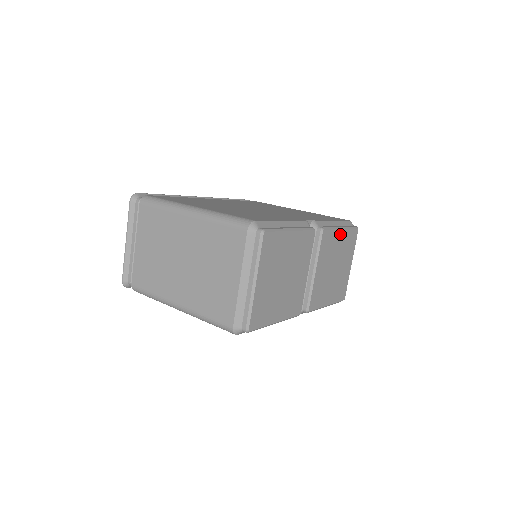
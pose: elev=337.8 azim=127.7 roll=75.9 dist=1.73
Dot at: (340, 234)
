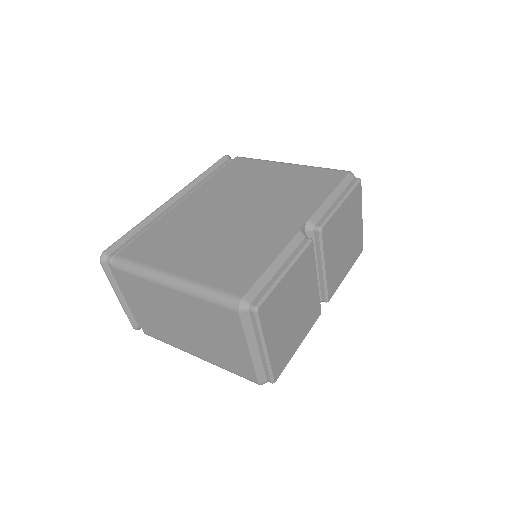
Dot at: (341, 209)
